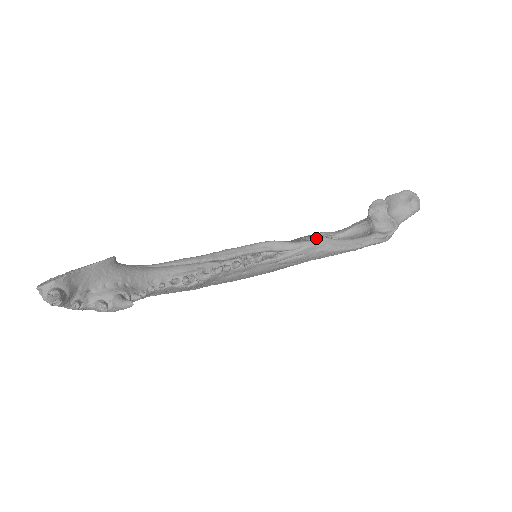
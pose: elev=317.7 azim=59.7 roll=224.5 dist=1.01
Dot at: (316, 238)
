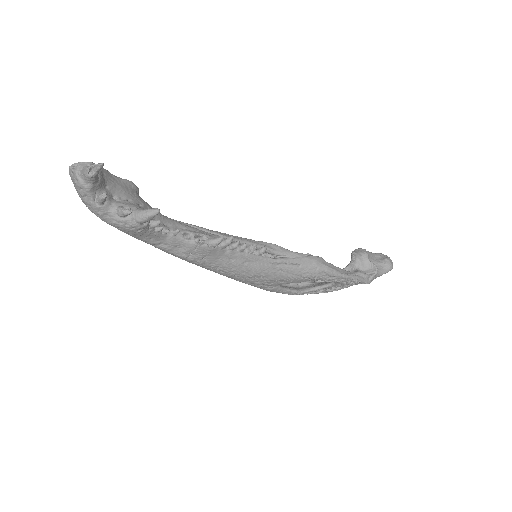
Dot at: (311, 255)
